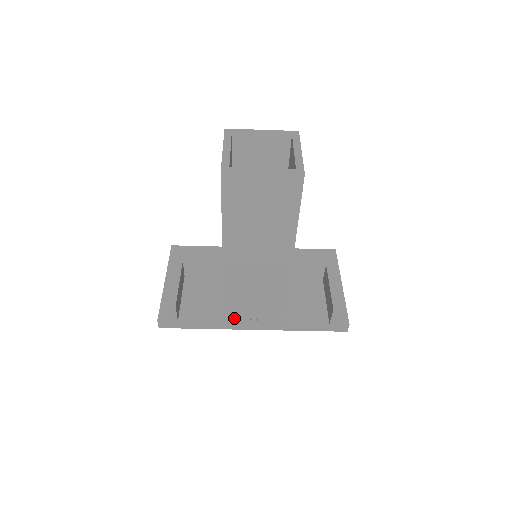
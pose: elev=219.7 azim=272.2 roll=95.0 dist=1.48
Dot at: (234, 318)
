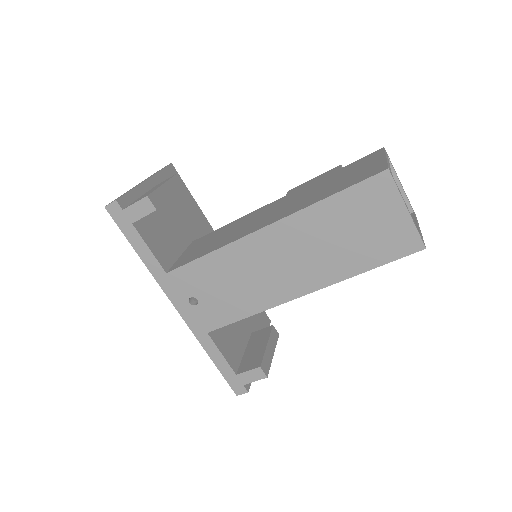
Dot at: (181, 280)
